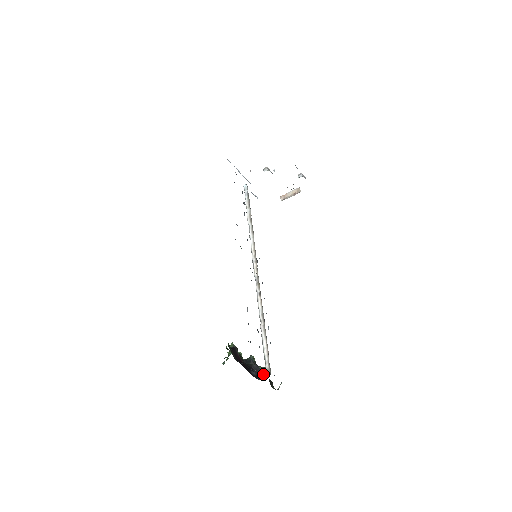
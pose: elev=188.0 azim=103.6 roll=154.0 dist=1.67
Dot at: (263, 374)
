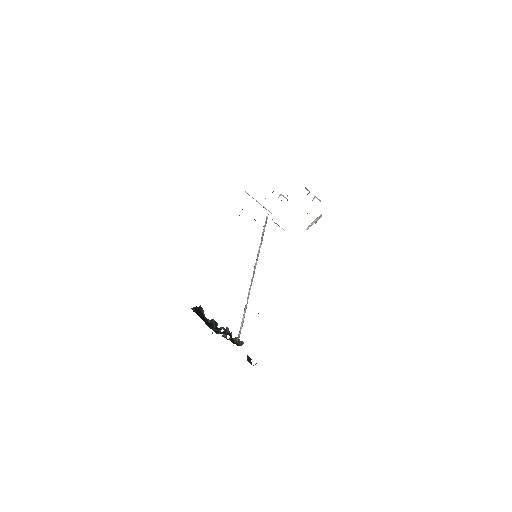
Dot at: (237, 345)
